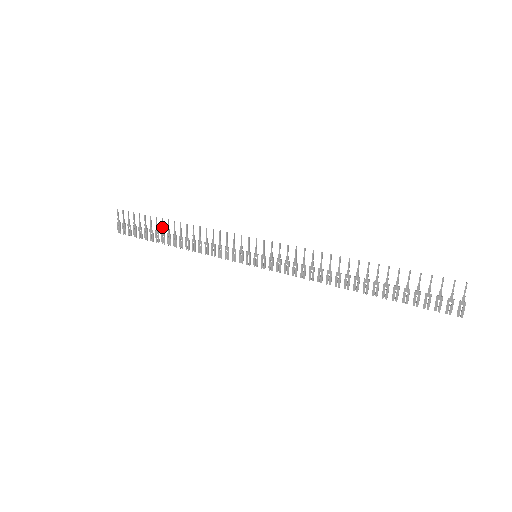
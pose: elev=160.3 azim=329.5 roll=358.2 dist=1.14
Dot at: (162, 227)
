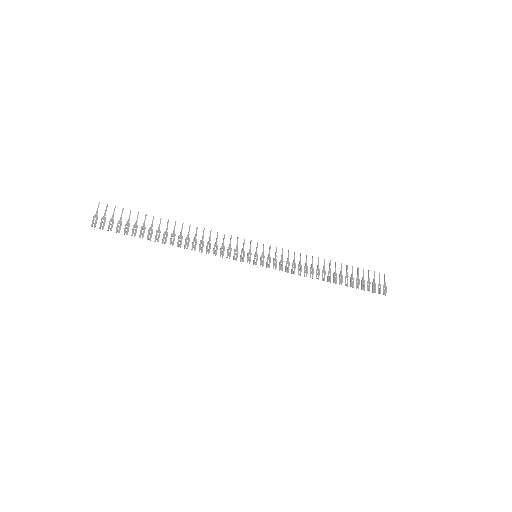
Dot at: (159, 225)
